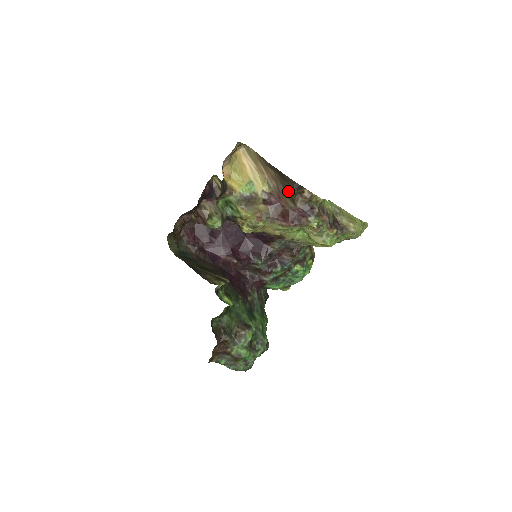
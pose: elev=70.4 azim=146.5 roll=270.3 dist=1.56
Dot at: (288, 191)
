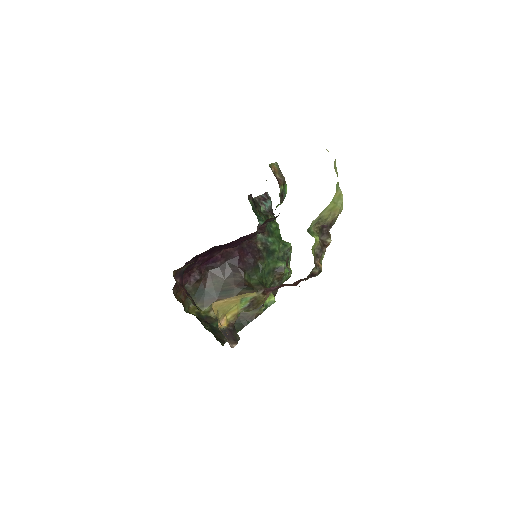
Dot at: occluded
